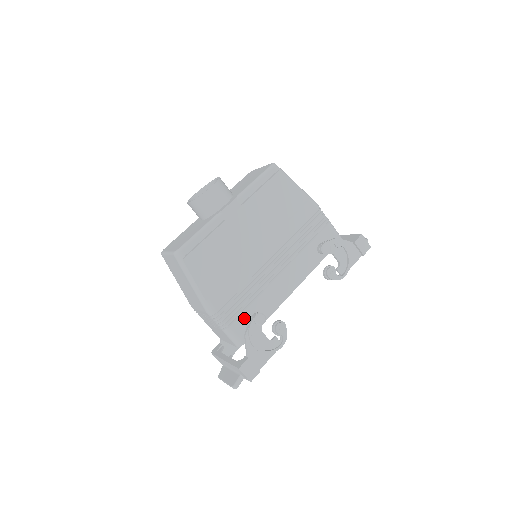
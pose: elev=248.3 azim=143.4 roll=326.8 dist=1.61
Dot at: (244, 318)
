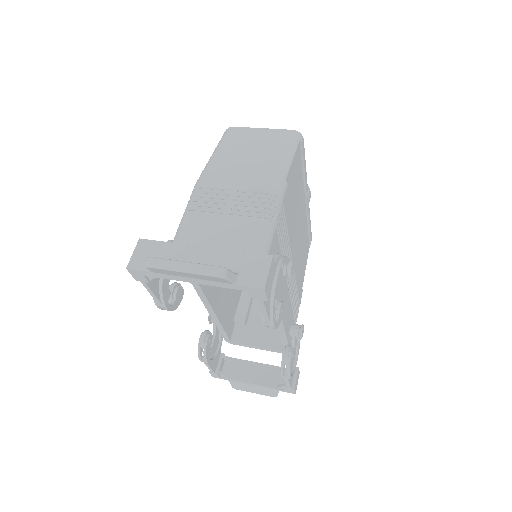
Dot at: (277, 247)
